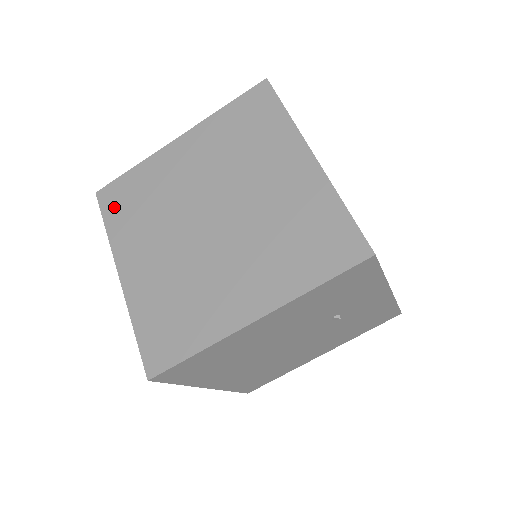
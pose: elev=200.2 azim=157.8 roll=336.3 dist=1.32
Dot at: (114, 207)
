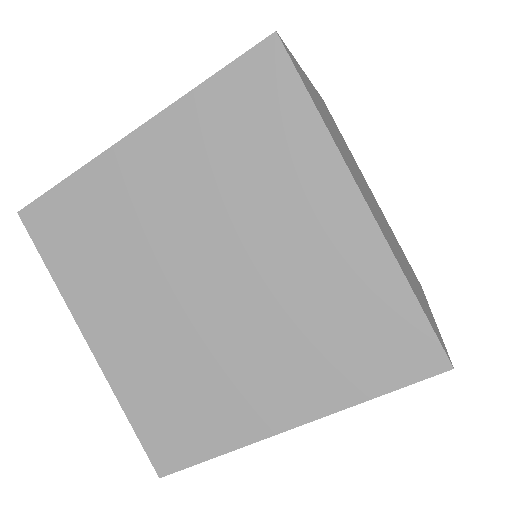
Dot at: (54, 241)
